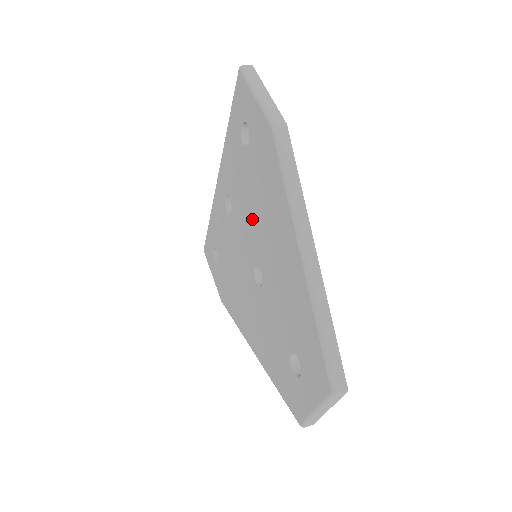
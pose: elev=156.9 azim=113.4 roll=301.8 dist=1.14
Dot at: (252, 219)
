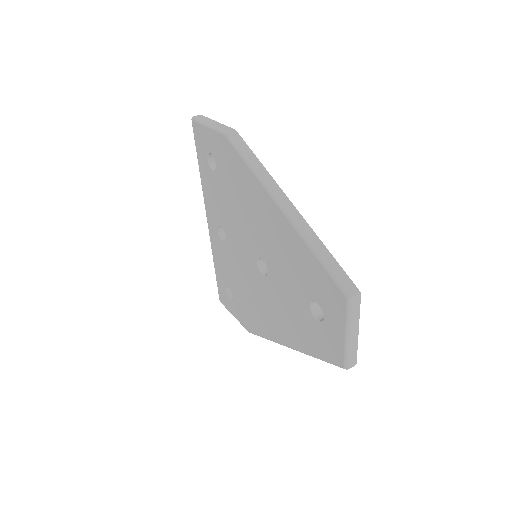
Dot at: (240, 223)
